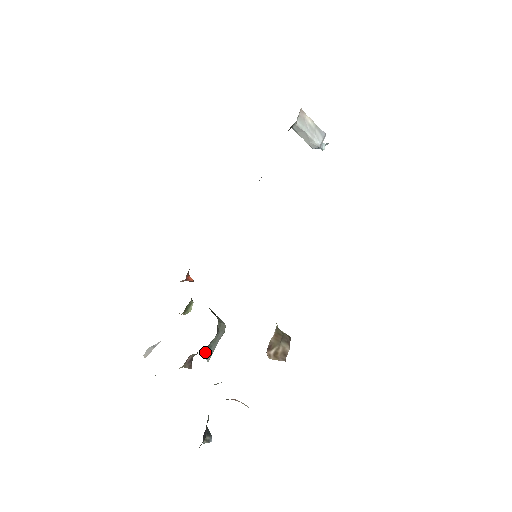
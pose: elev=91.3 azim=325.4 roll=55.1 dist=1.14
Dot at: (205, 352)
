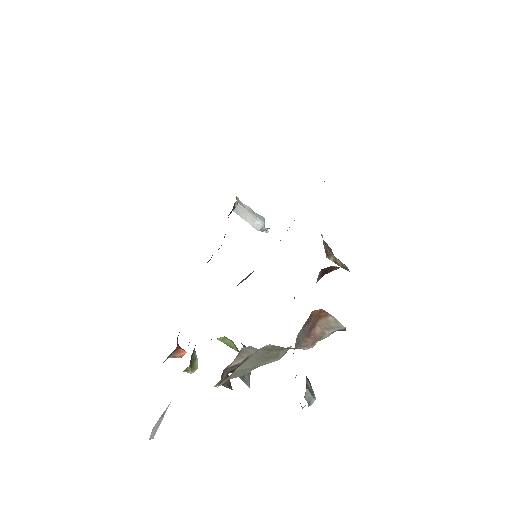
Dot at: occluded
